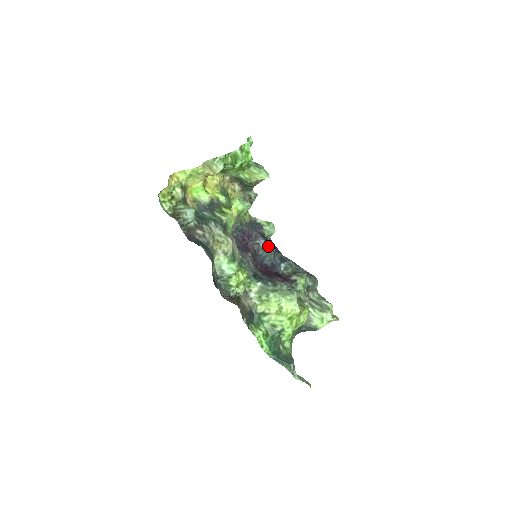
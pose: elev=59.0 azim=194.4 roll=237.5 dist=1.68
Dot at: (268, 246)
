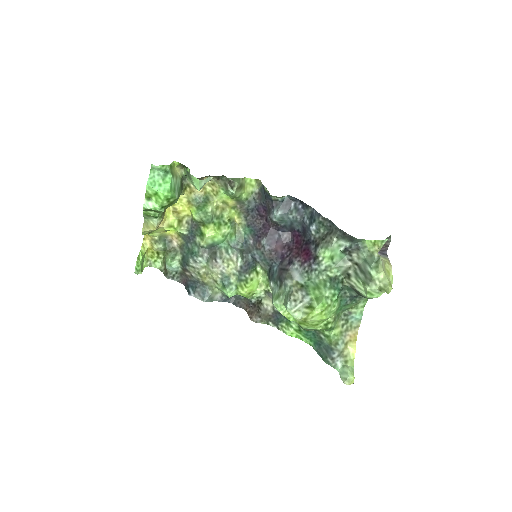
Dot at: (288, 211)
